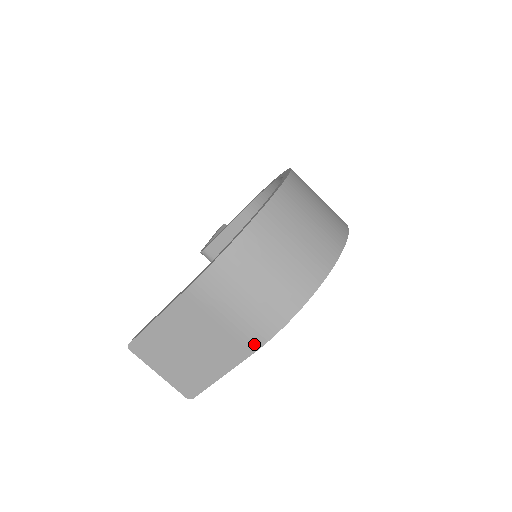
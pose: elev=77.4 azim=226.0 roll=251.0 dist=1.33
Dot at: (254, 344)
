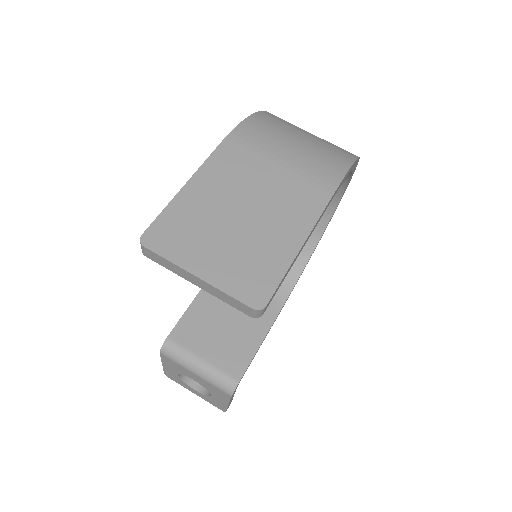
Dot at: (328, 184)
